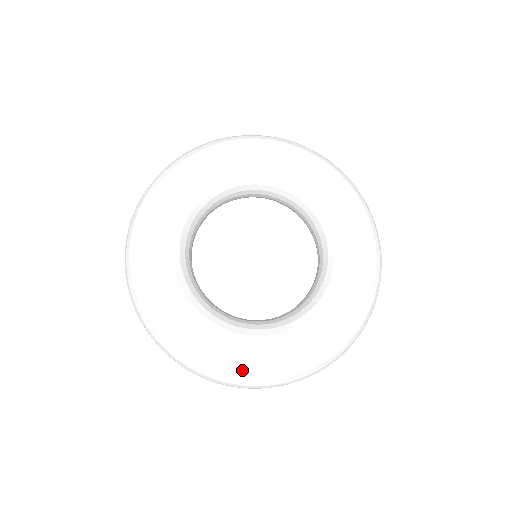
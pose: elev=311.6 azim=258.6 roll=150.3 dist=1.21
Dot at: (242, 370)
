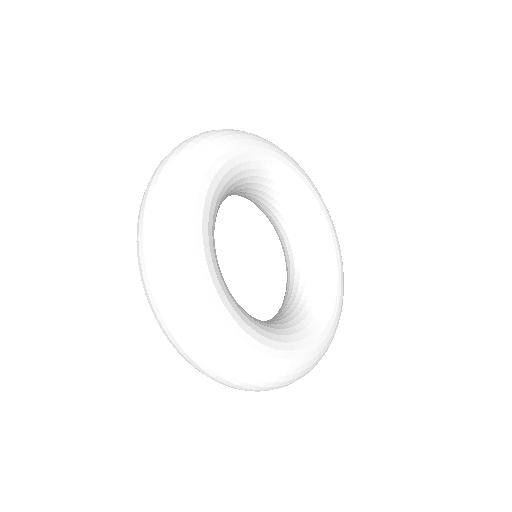
Dot at: (277, 370)
